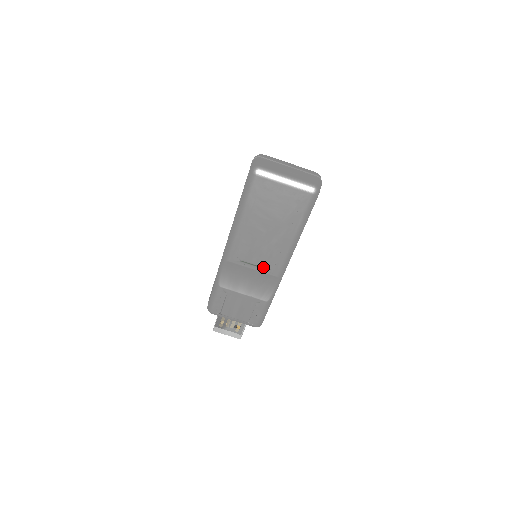
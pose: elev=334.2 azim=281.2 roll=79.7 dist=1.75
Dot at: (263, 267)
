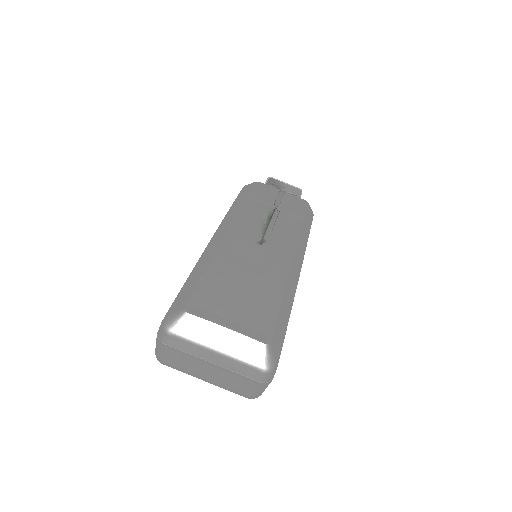
Dot at: occluded
